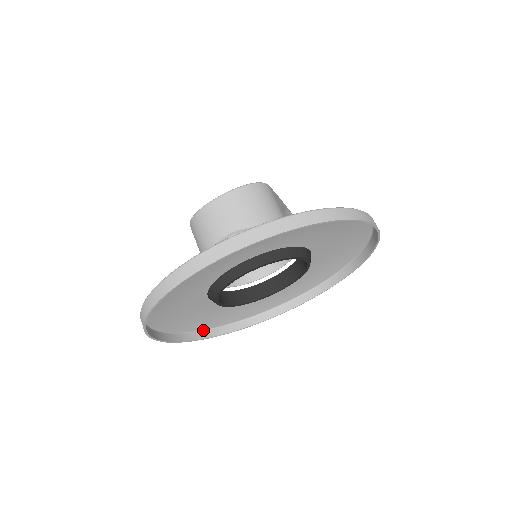
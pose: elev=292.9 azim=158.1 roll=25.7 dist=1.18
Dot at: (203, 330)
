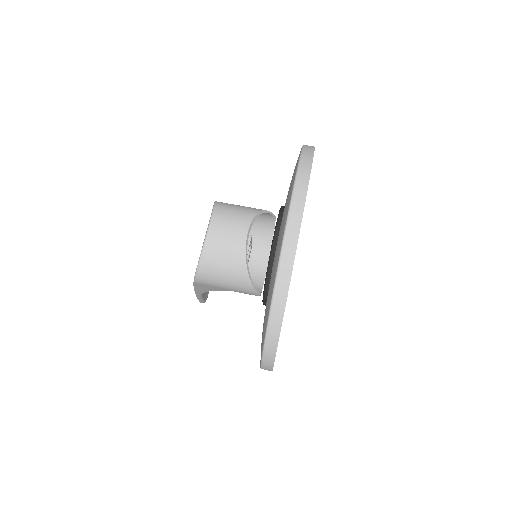
Dot at: occluded
